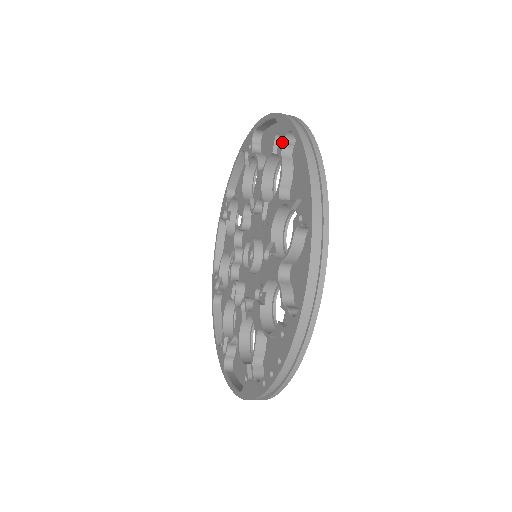
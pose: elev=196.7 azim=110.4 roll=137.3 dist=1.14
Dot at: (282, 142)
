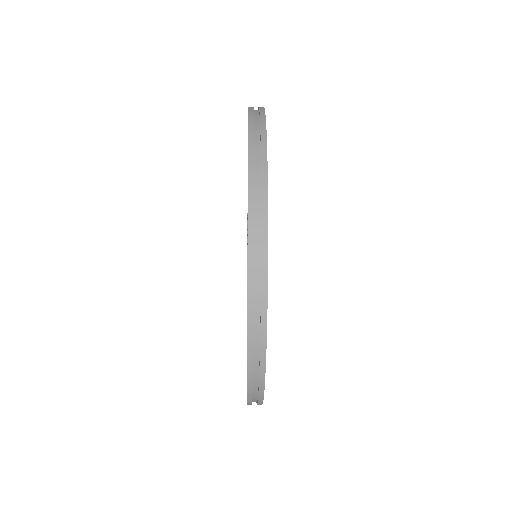
Dot at: occluded
